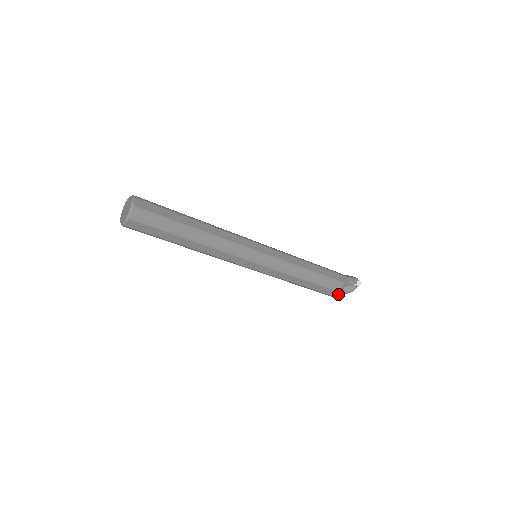
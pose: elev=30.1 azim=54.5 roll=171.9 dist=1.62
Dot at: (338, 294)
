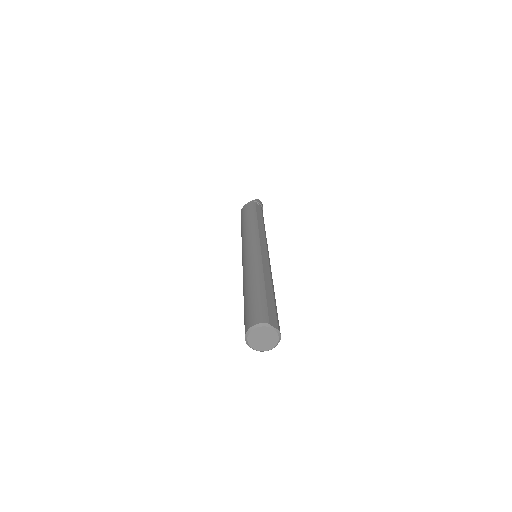
Dot at: occluded
